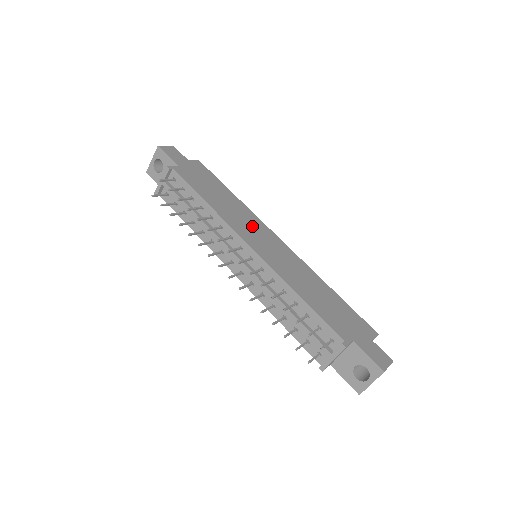
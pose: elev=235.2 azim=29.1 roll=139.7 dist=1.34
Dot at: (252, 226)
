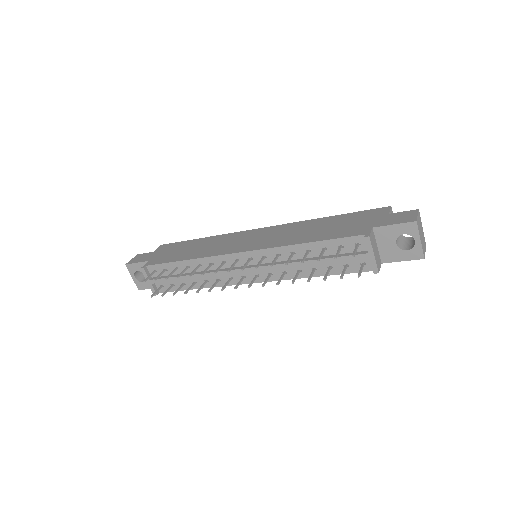
Dot at: (232, 241)
